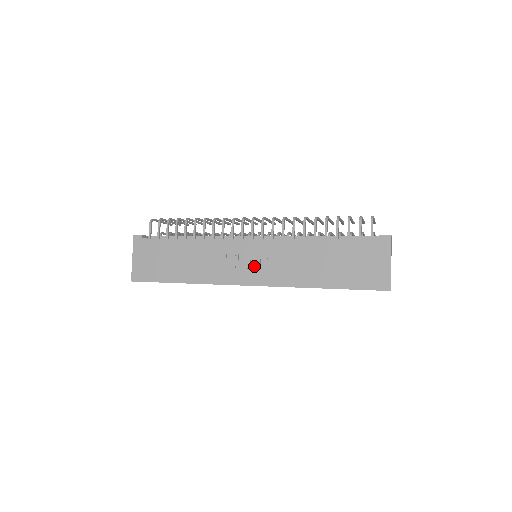
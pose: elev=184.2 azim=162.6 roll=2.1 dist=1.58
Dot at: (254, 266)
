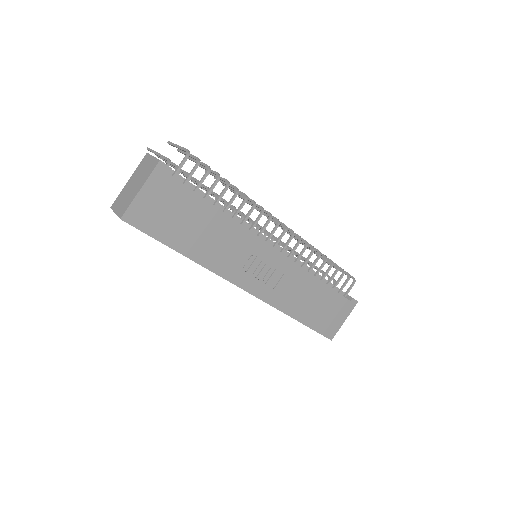
Dot at: (263, 276)
